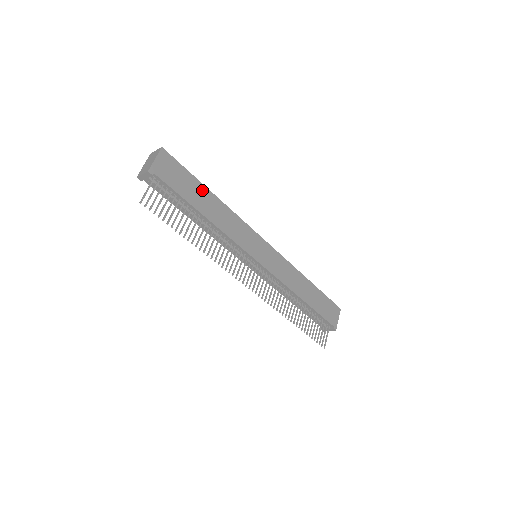
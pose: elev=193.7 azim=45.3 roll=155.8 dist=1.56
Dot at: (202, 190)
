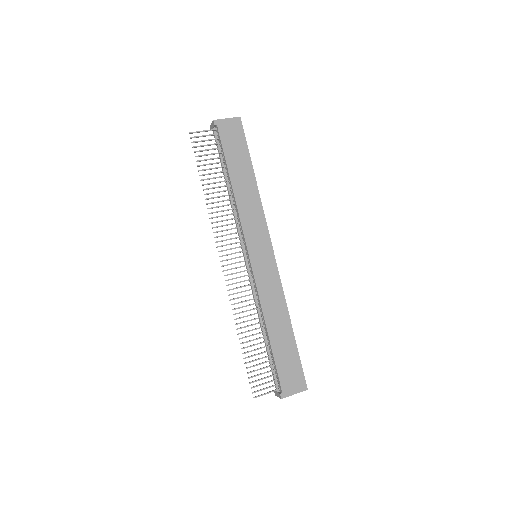
Dot at: (247, 166)
